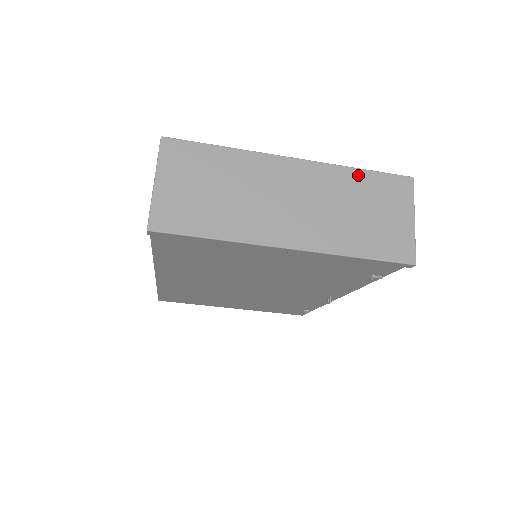
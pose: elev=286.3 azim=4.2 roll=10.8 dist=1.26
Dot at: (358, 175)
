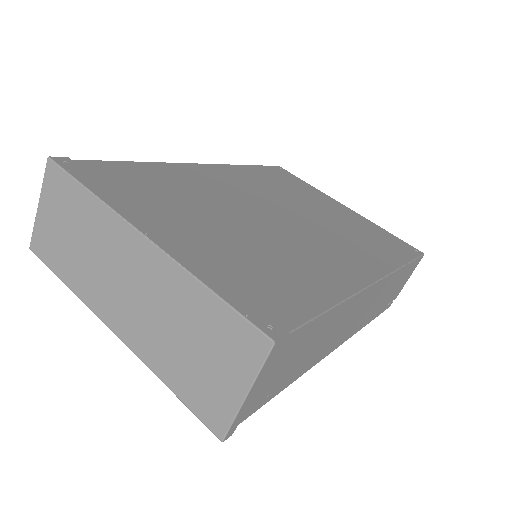
Dot at: (203, 296)
